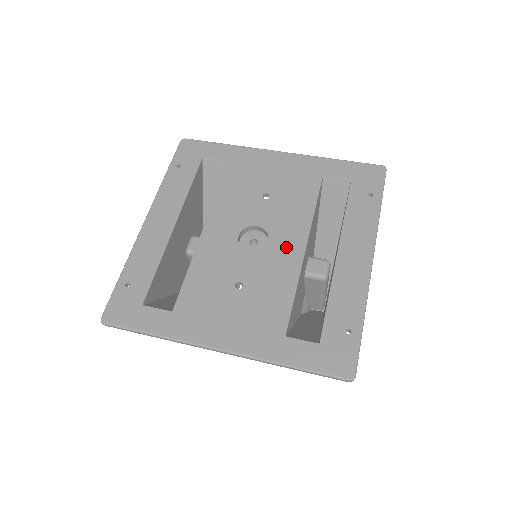
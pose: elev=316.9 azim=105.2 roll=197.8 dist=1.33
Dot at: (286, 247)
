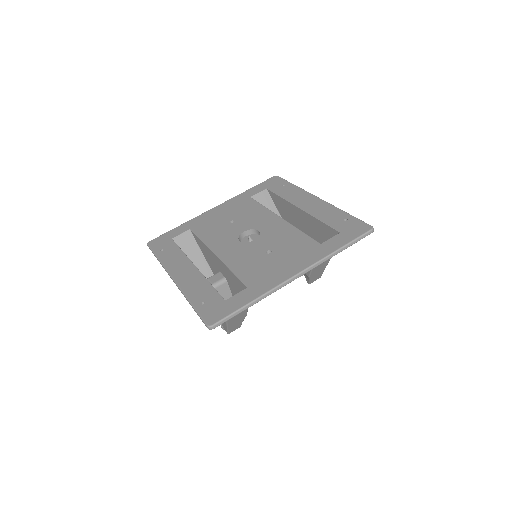
Dot at: (271, 225)
